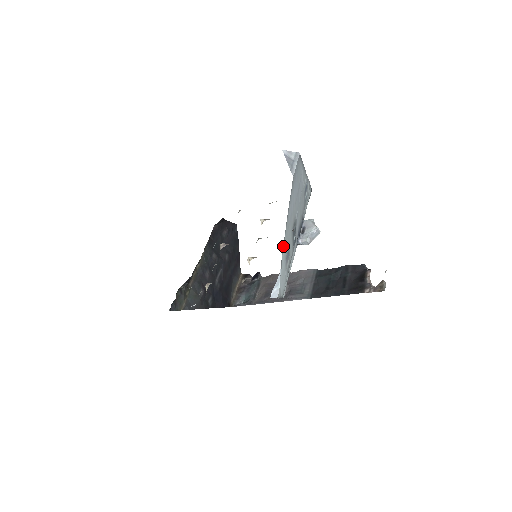
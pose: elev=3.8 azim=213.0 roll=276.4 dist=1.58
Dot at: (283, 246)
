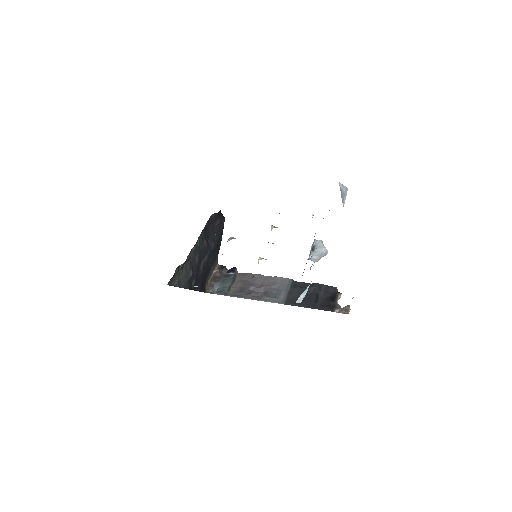
Dot at: occluded
